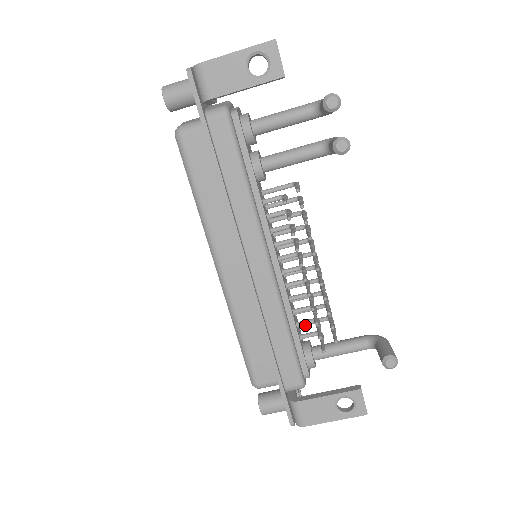
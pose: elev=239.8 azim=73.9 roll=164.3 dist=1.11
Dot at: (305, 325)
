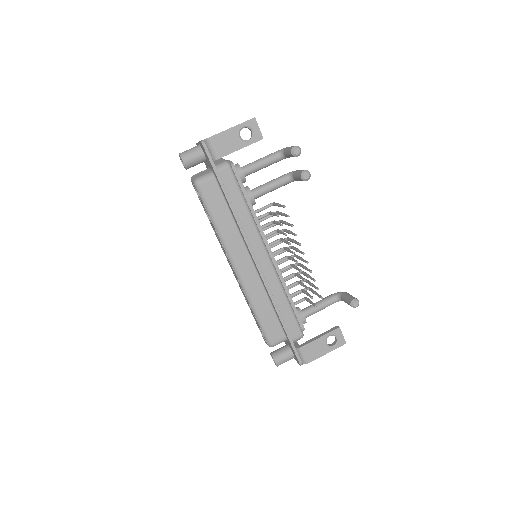
Dot at: occluded
